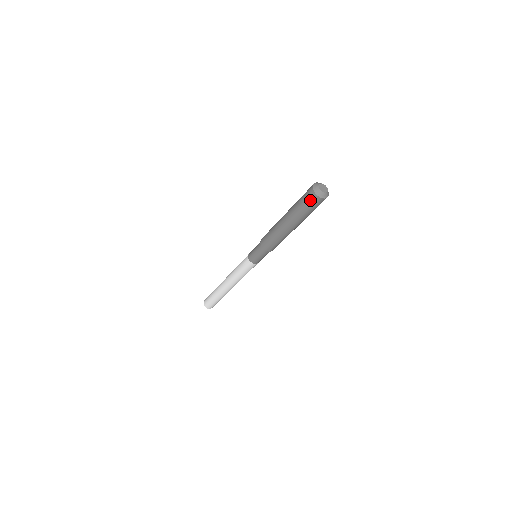
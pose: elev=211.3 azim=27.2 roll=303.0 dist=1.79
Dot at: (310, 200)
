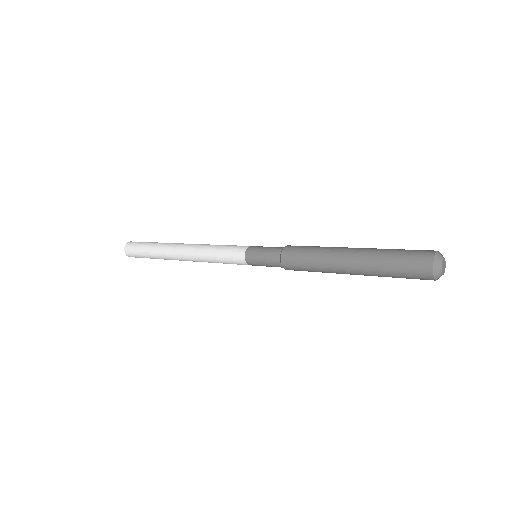
Dot at: (416, 267)
